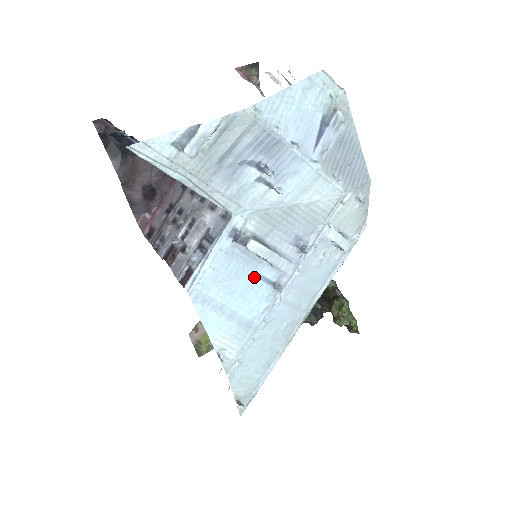
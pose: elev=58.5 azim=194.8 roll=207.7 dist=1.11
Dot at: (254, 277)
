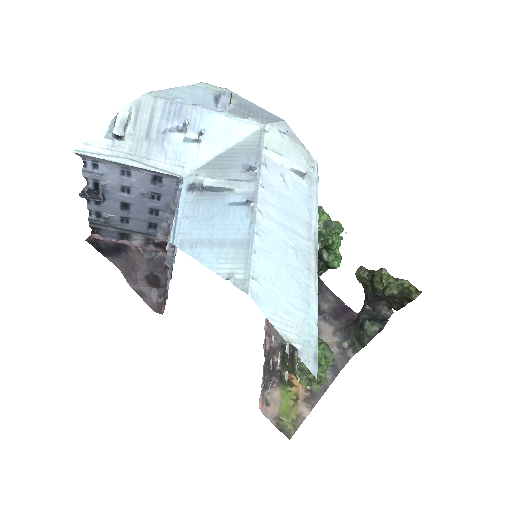
Dot at: (225, 207)
